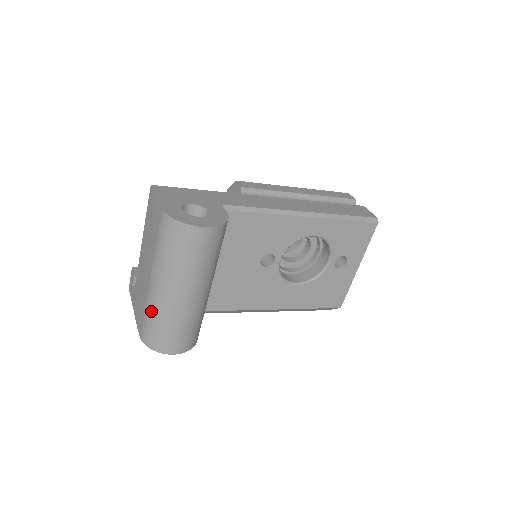
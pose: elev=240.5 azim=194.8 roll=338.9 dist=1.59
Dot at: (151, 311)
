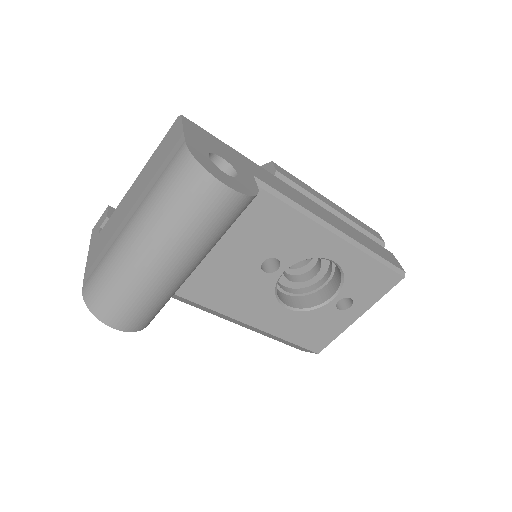
Dot at: (112, 264)
